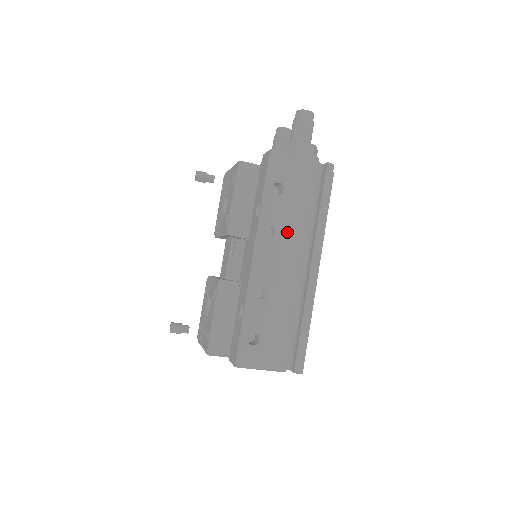
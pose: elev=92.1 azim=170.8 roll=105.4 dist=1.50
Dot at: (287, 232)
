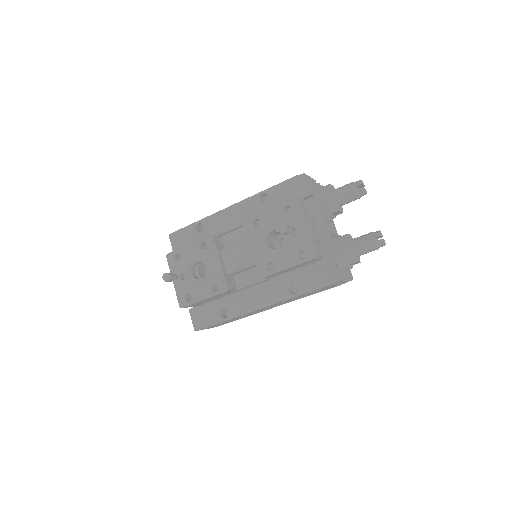
Dot at: (291, 300)
